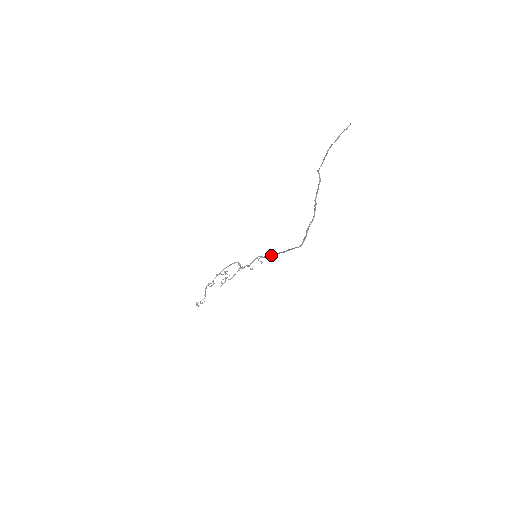
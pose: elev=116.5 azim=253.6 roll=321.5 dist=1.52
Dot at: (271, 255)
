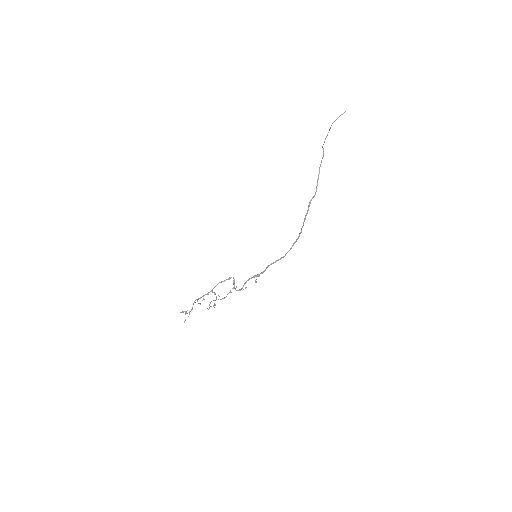
Dot at: (268, 265)
